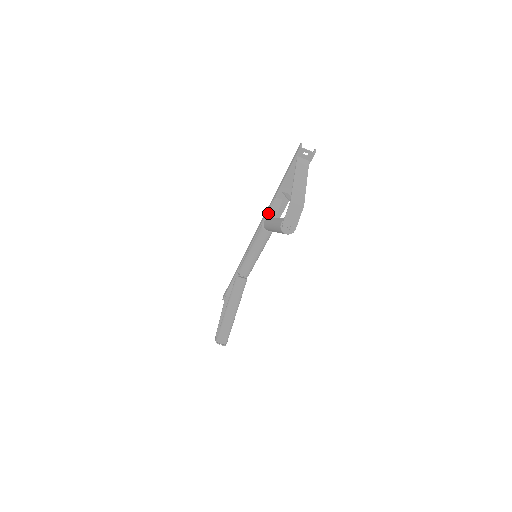
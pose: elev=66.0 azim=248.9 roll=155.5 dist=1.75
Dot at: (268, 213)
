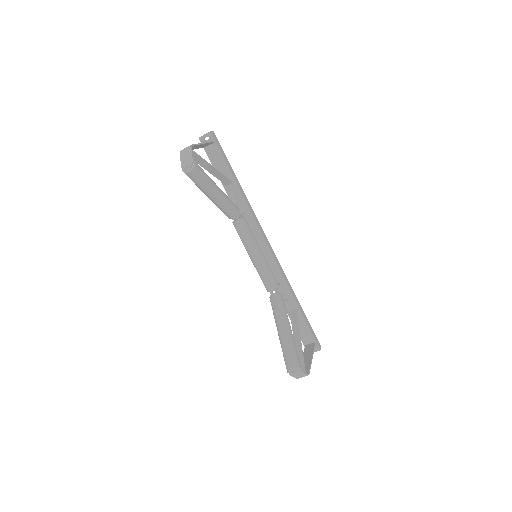
Dot at: (239, 215)
